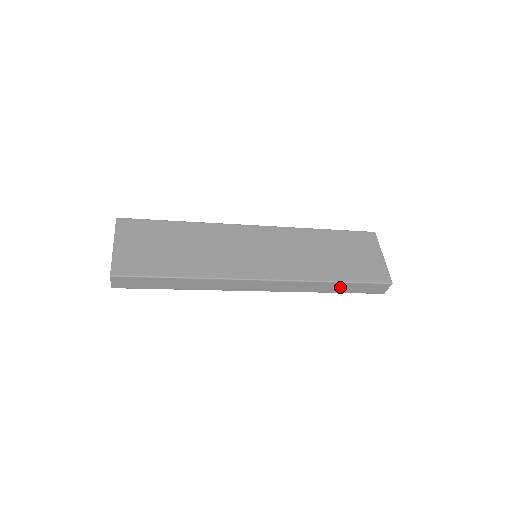
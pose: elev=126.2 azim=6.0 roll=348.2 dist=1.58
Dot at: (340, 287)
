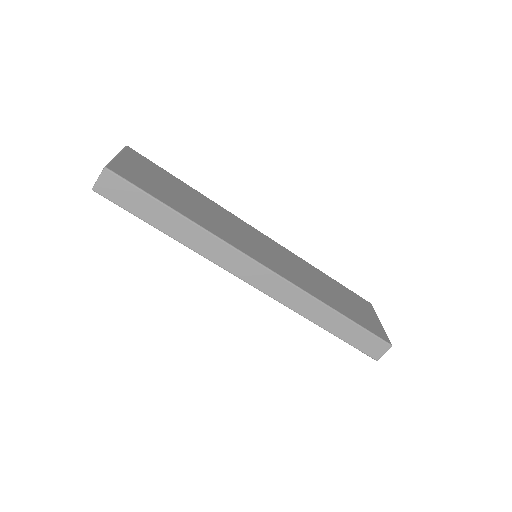
Dot at: (338, 324)
